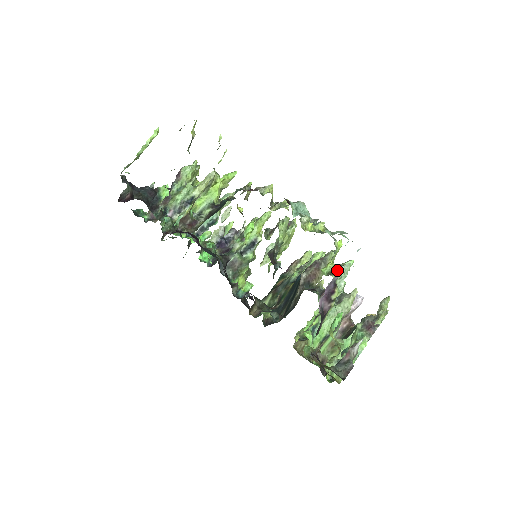
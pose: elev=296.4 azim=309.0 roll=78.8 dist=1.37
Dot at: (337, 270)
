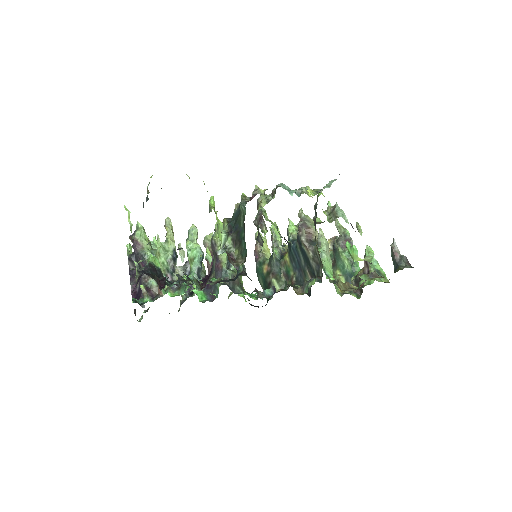
Dot at: (336, 212)
